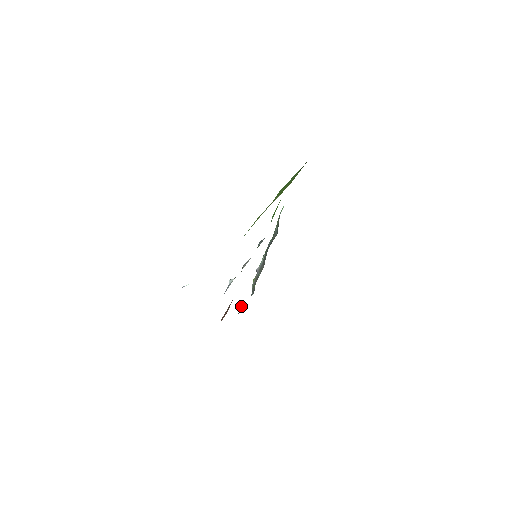
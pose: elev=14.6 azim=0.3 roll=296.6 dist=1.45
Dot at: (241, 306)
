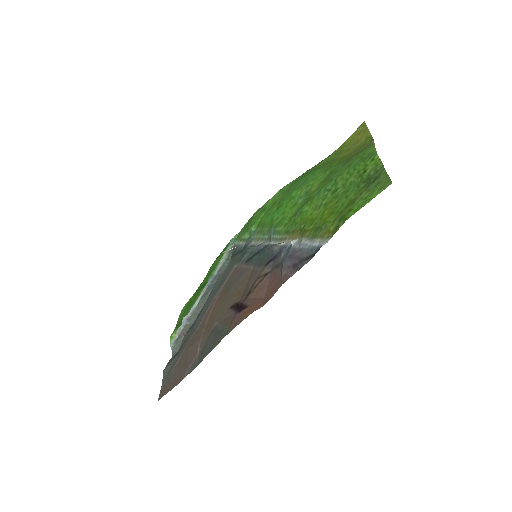
Dot at: (171, 363)
